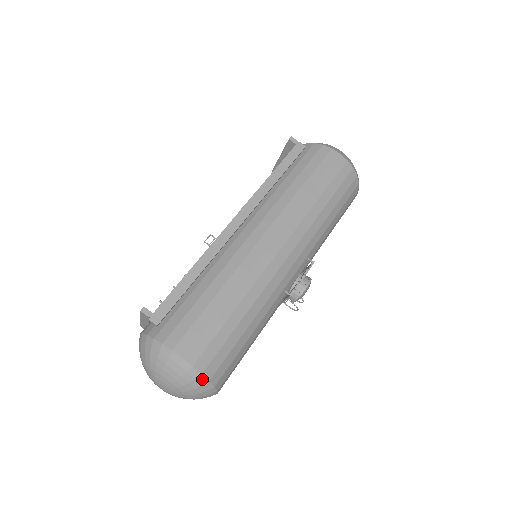
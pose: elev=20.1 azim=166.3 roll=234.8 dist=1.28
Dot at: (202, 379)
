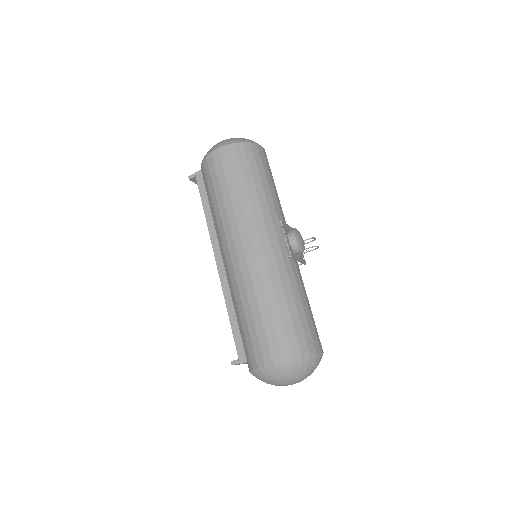
Dot at: (297, 360)
